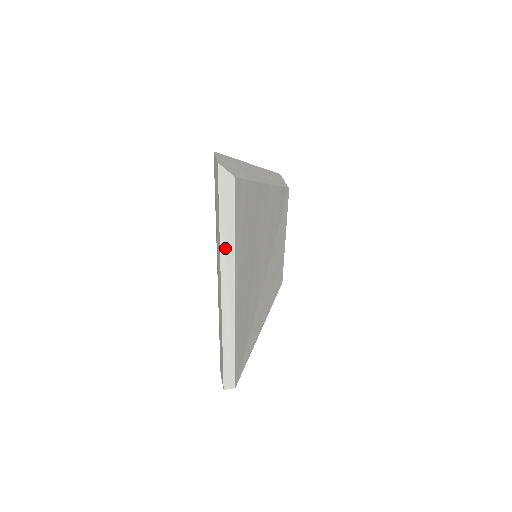
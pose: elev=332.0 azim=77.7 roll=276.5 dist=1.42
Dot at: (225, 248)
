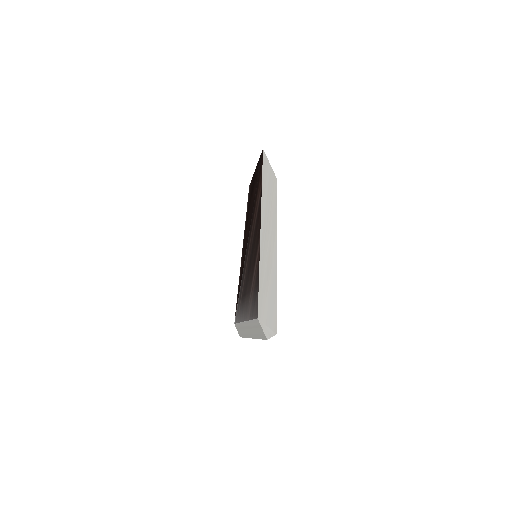
Dot at: occluded
